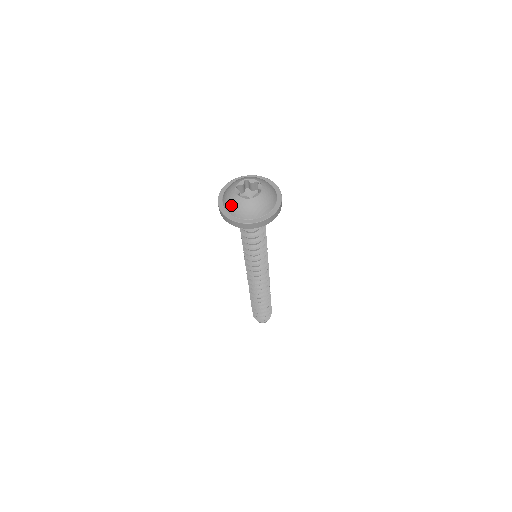
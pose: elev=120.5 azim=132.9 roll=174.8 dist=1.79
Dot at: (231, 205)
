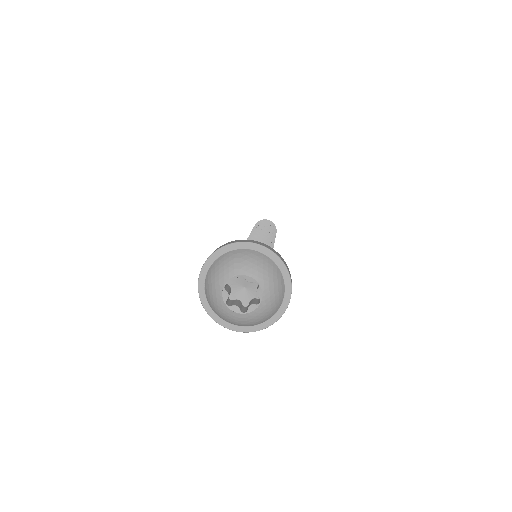
Dot at: (244, 324)
